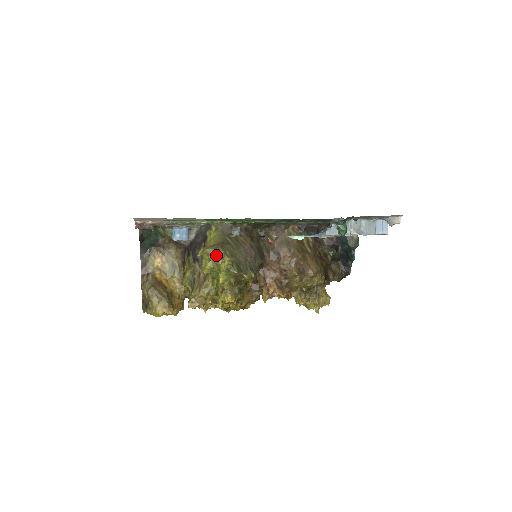
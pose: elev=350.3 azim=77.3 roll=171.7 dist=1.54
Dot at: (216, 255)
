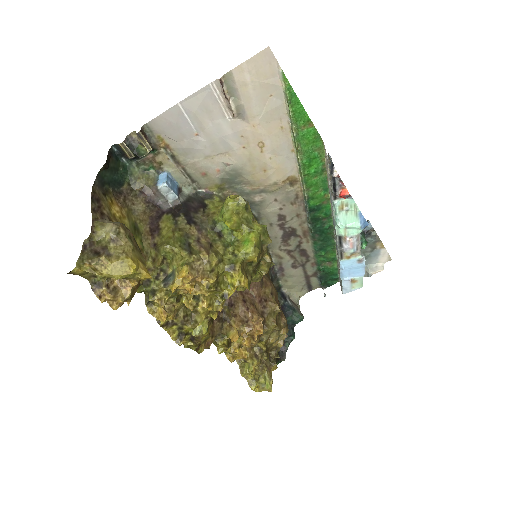
Dot at: (247, 210)
